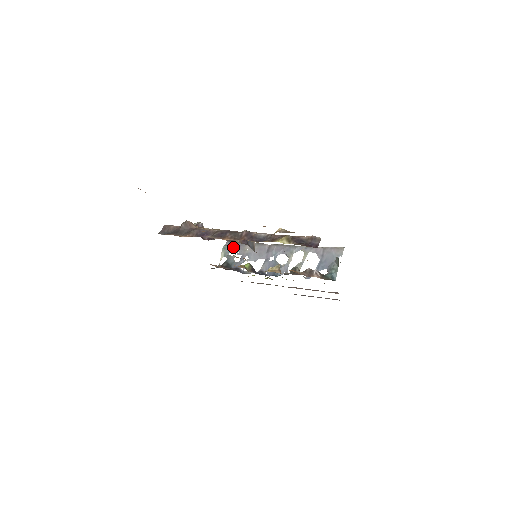
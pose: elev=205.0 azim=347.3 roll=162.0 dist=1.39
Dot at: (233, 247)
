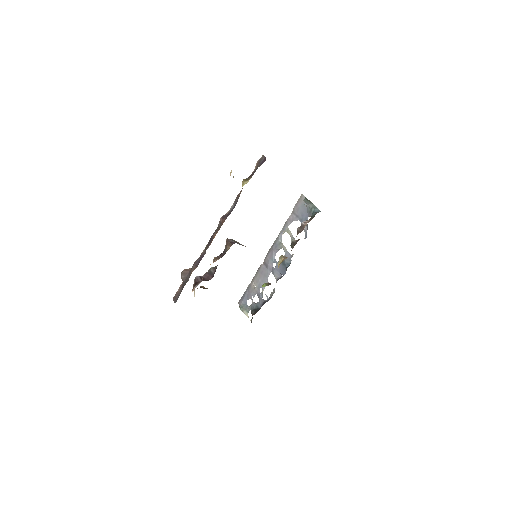
Dot at: (245, 299)
